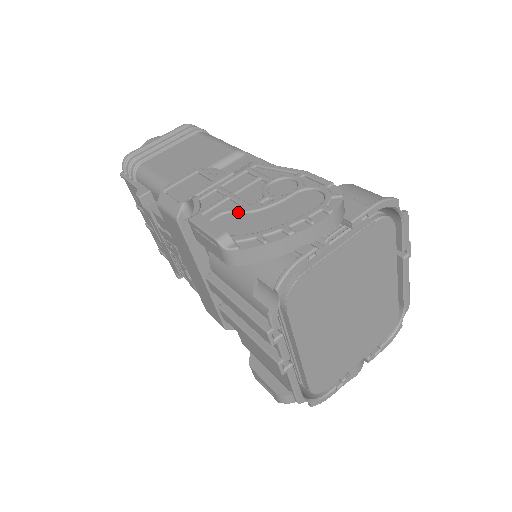
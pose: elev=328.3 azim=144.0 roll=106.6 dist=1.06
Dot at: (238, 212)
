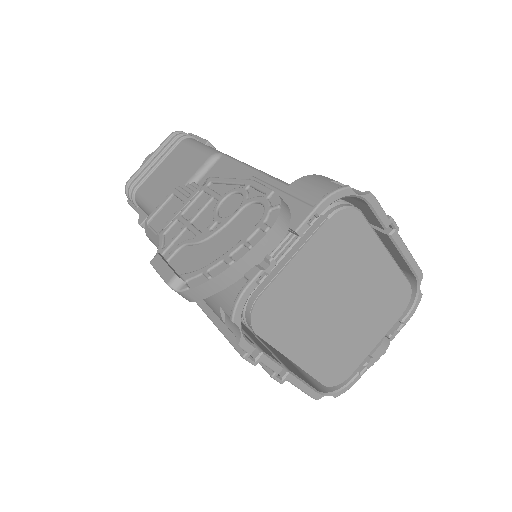
Dot at: (191, 244)
